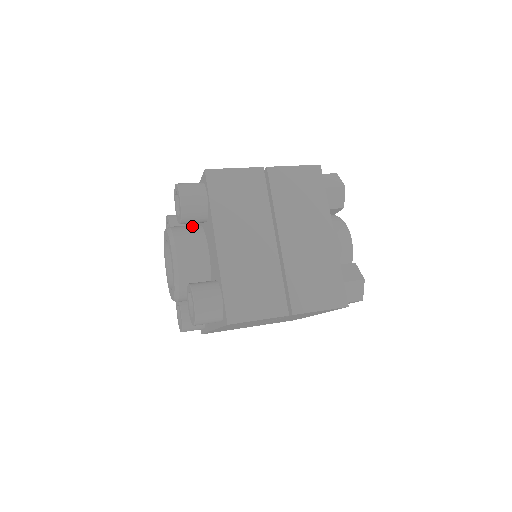
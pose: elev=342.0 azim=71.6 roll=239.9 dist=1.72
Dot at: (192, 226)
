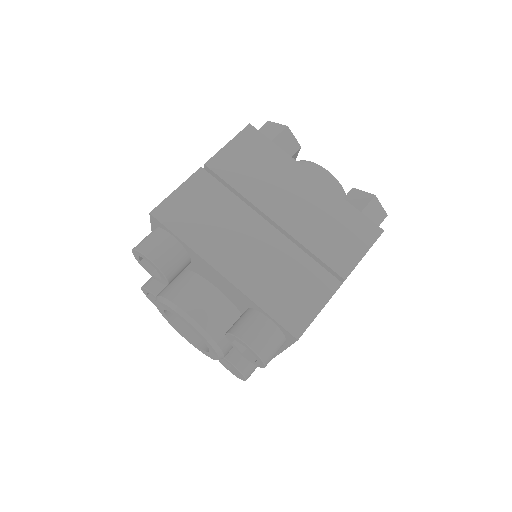
Dot at: (178, 277)
